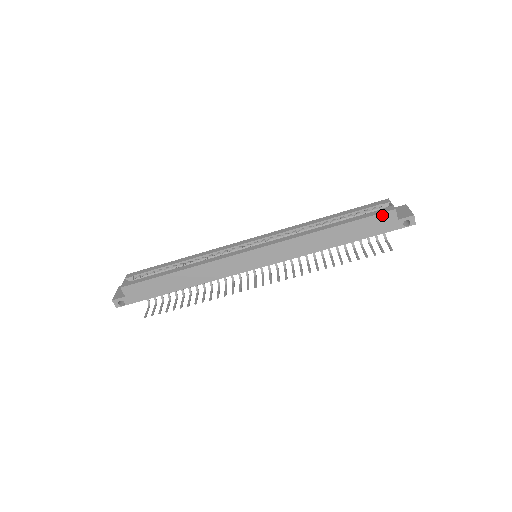
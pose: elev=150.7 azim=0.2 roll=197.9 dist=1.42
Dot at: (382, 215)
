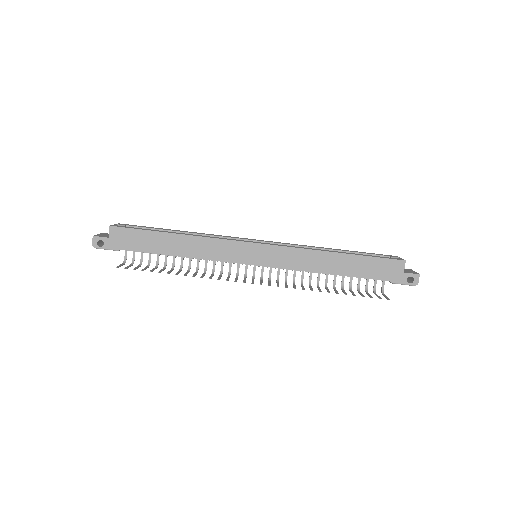
Dot at: (391, 261)
